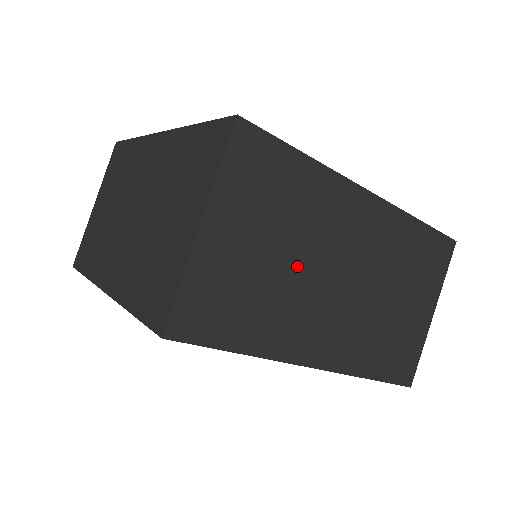
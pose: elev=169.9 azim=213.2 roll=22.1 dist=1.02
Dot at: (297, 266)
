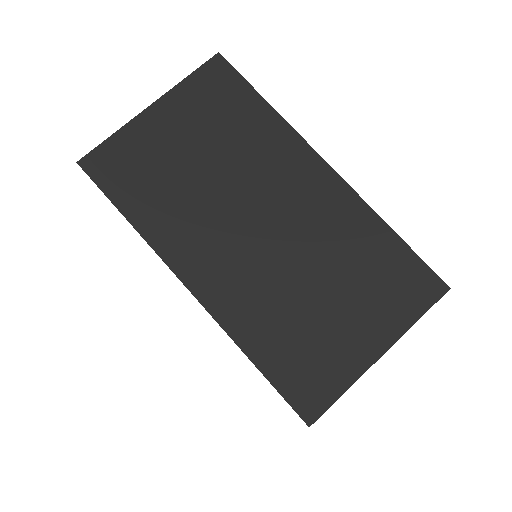
Dot at: (217, 182)
